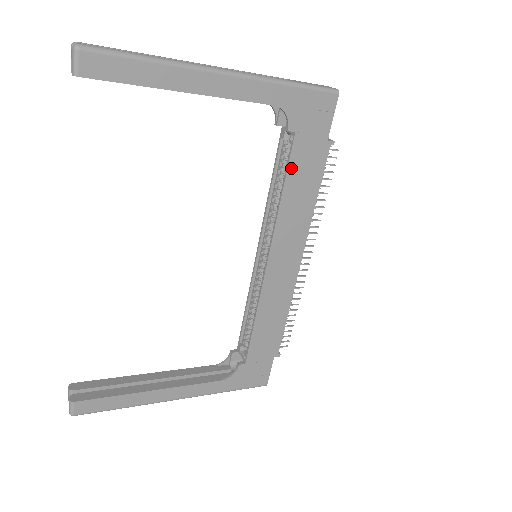
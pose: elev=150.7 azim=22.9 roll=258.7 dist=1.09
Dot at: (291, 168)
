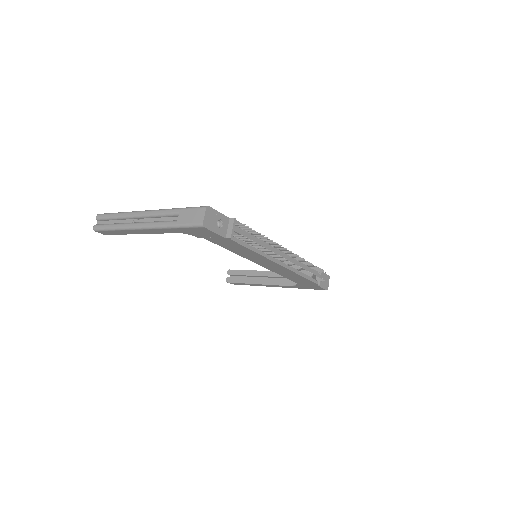
Dot at: (220, 245)
